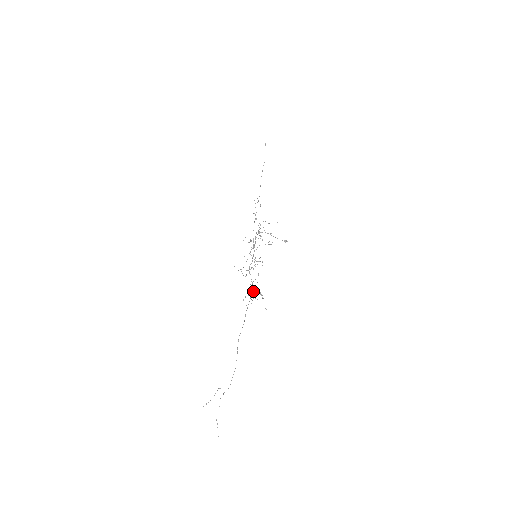
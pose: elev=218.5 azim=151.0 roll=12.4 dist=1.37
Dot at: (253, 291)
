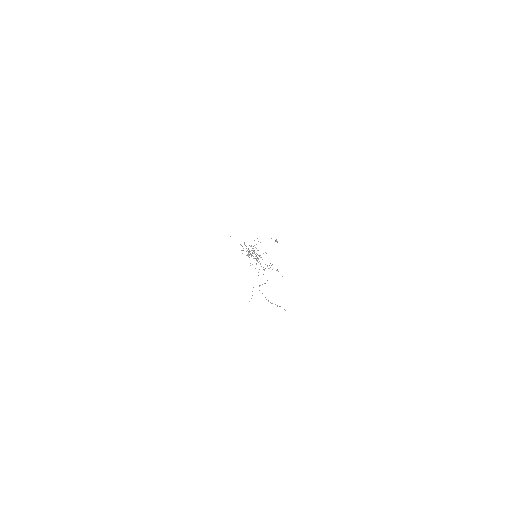
Dot at: (270, 267)
